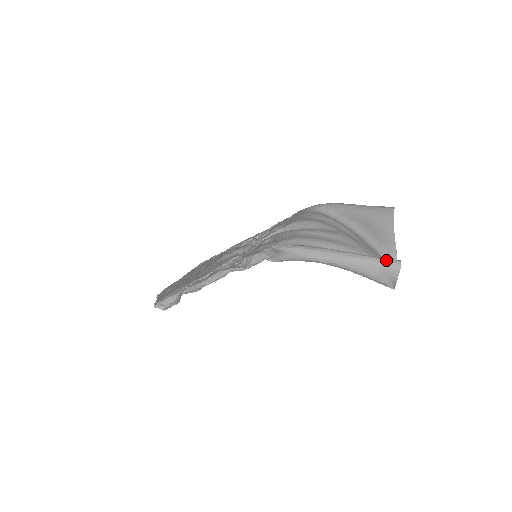
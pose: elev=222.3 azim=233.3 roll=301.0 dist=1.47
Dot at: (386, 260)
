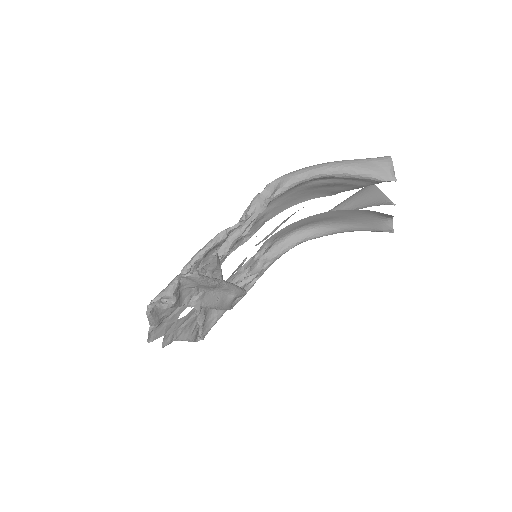
Dot at: occluded
